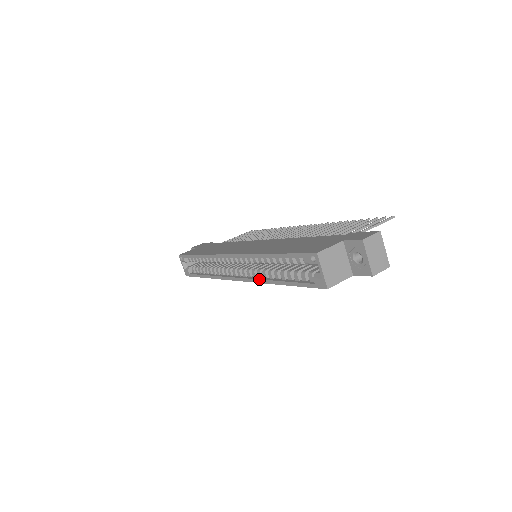
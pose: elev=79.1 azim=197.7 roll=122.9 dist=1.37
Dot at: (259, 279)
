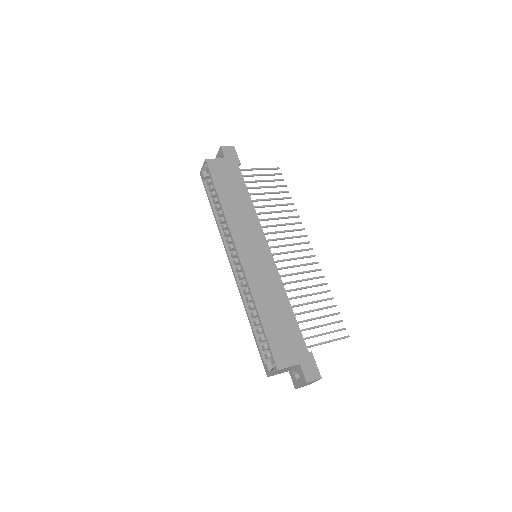
Dot at: (242, 296)
